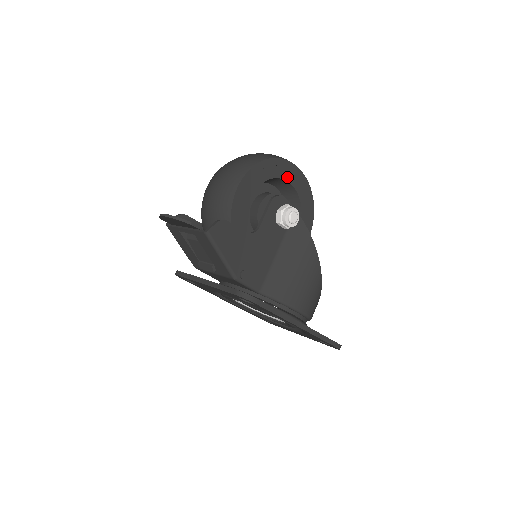
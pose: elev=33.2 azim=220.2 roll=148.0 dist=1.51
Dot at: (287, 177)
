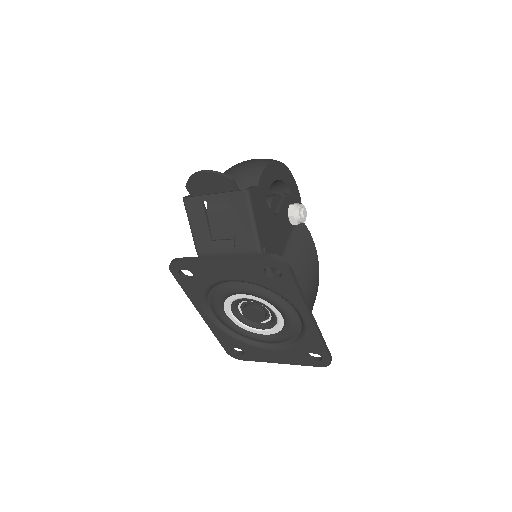
Dot at: (290, 187)
